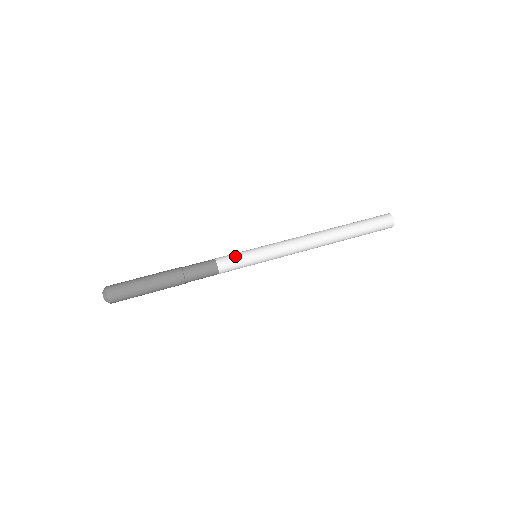
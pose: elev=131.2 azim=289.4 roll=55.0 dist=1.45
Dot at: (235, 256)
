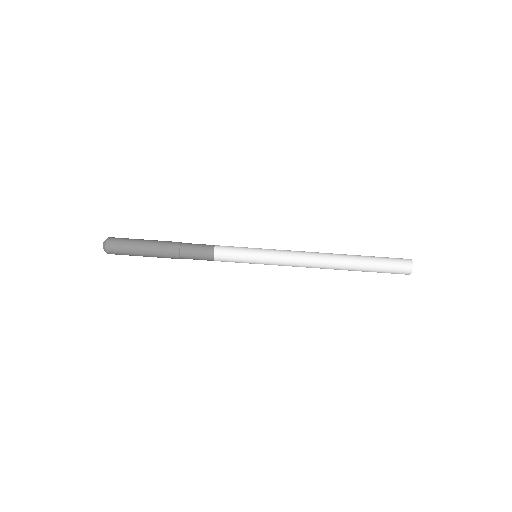
Dot at: (233, 258)
